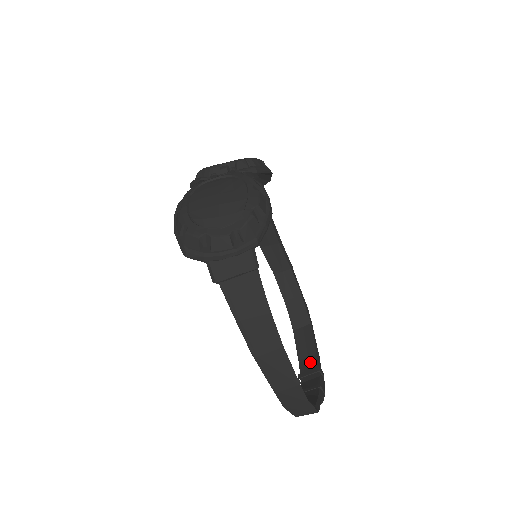
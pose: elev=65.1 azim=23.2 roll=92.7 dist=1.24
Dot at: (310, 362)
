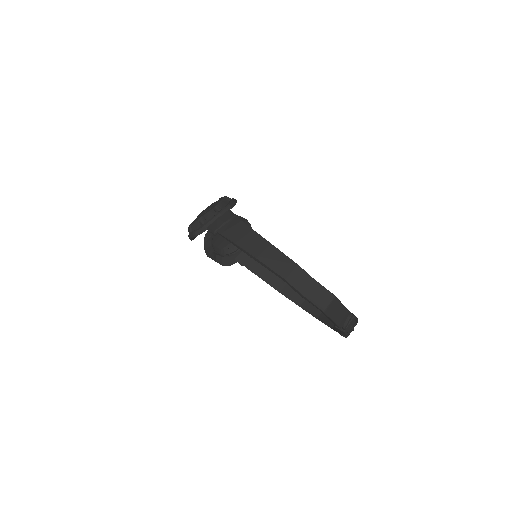
Dot at: occluded
